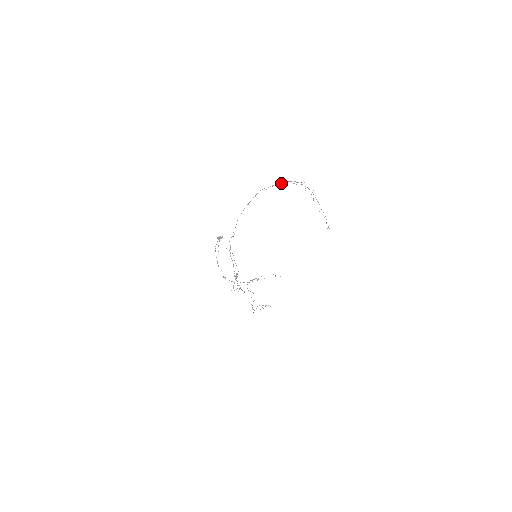
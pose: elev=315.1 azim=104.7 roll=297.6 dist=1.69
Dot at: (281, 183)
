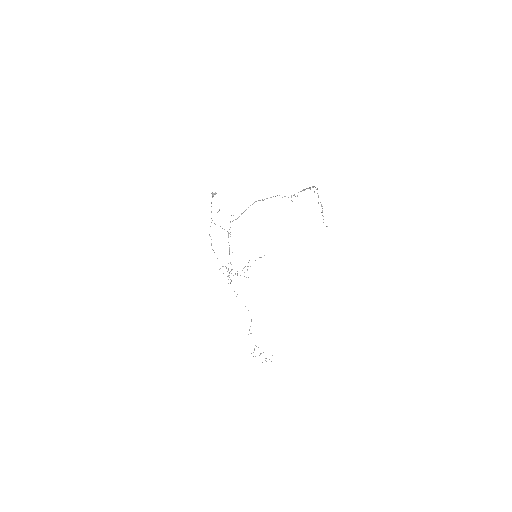
Dot at: occluded
